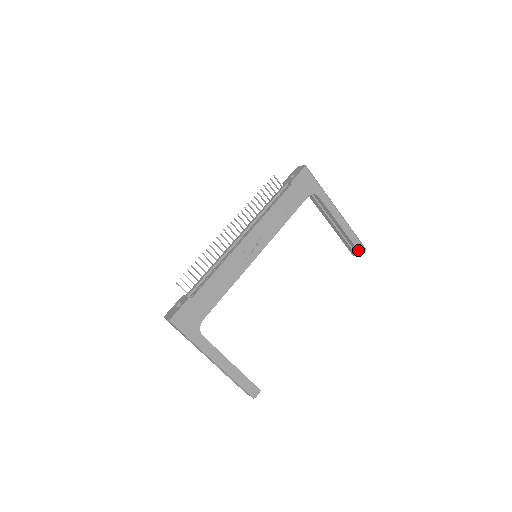
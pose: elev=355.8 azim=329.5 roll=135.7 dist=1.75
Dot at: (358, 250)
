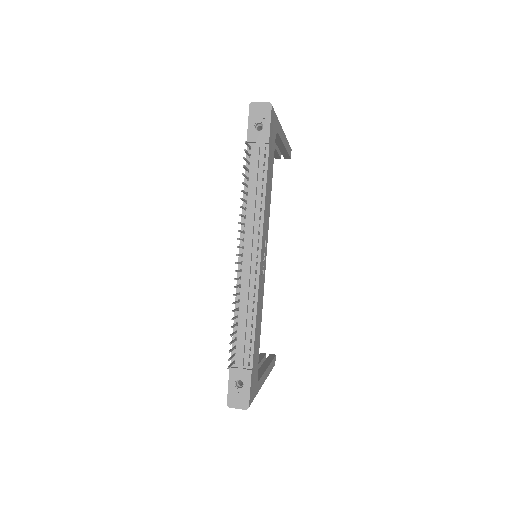
Dot at: (290, 157)
